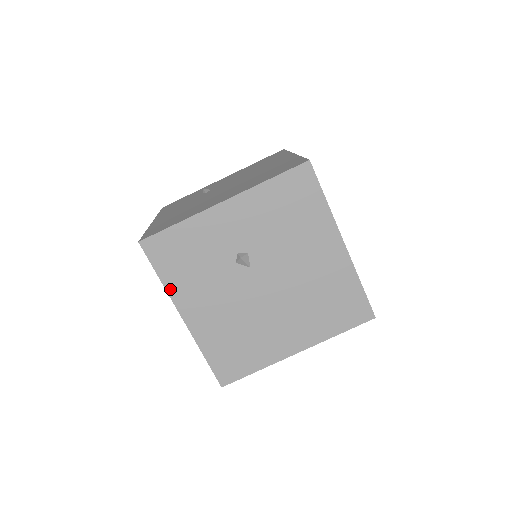
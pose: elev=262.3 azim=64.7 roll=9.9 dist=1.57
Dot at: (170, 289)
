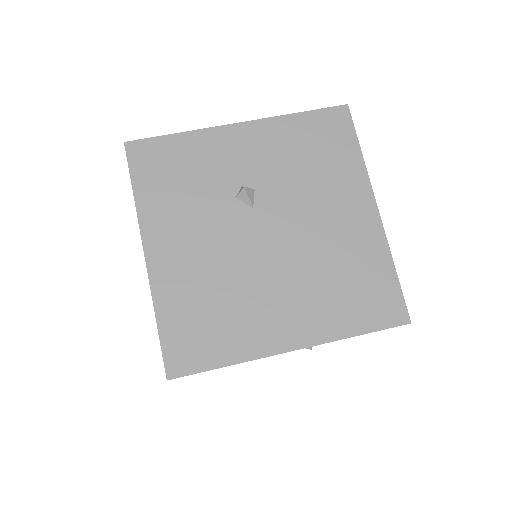
Dot at: (142, 210)
